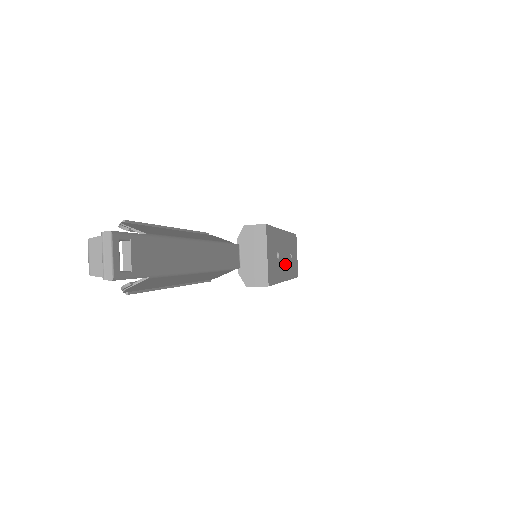
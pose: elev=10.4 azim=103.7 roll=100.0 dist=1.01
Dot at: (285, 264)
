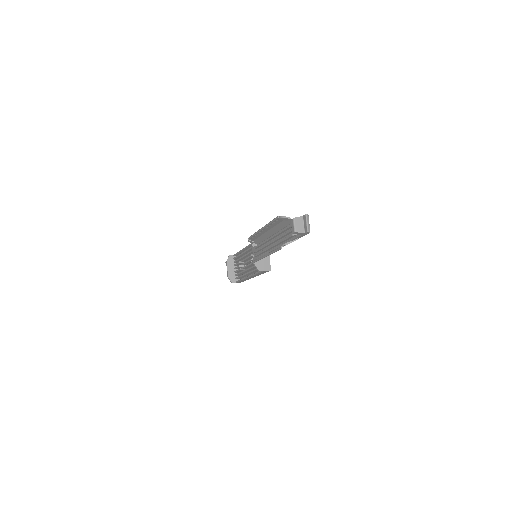
Dot at: occluded
